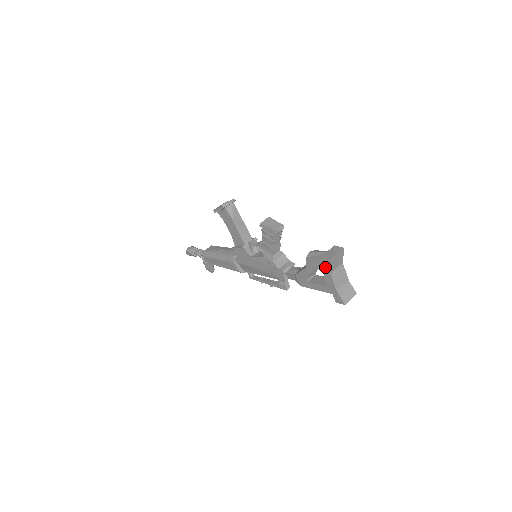
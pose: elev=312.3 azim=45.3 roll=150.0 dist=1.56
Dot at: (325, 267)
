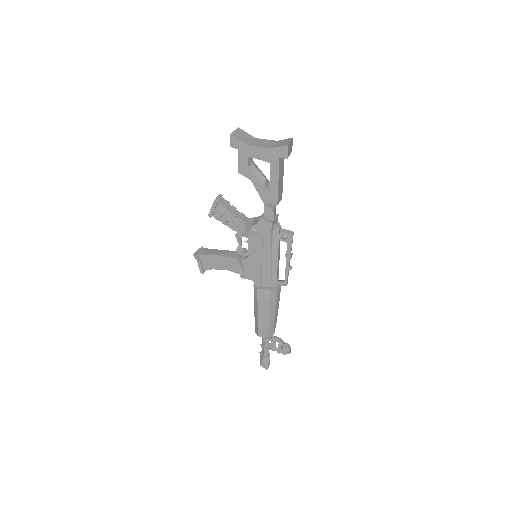
Dot at: (242, 149)
